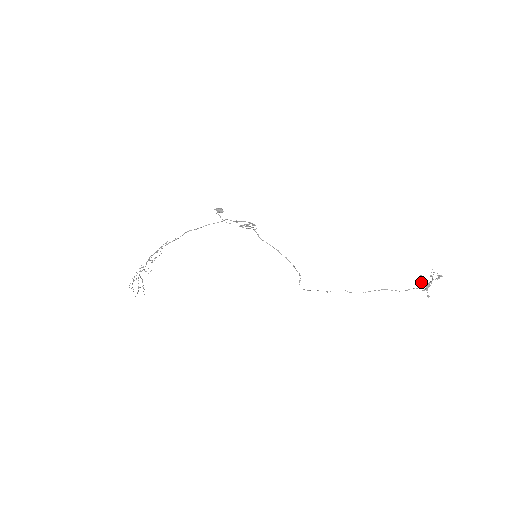
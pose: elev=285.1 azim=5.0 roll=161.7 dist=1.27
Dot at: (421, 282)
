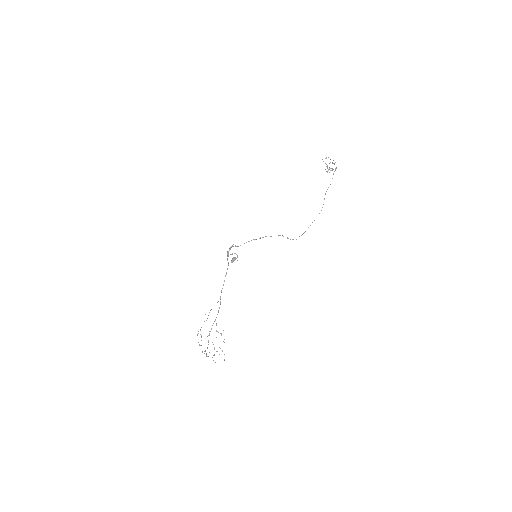
Dot at: occluded
